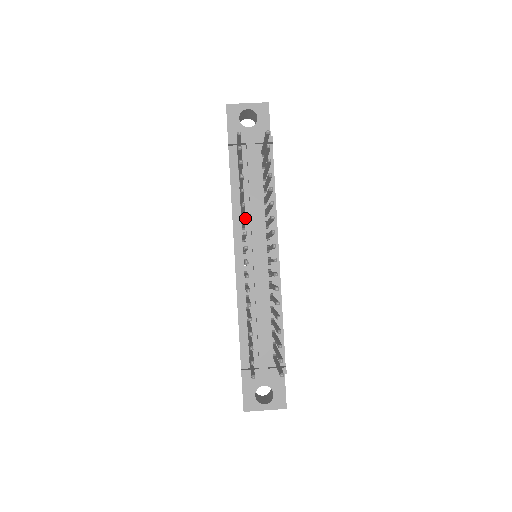
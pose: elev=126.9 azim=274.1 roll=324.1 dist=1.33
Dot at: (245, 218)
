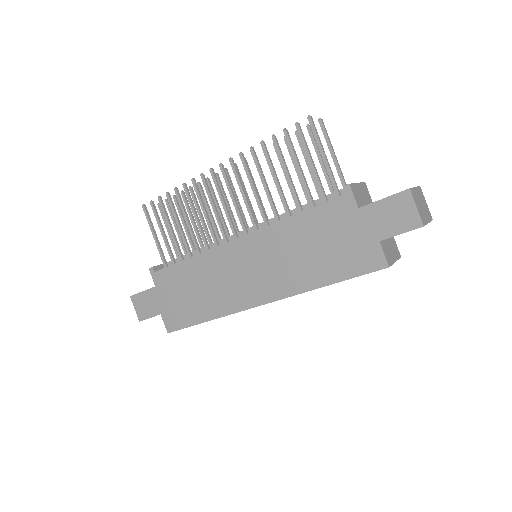
Dot at: (193, 179)
